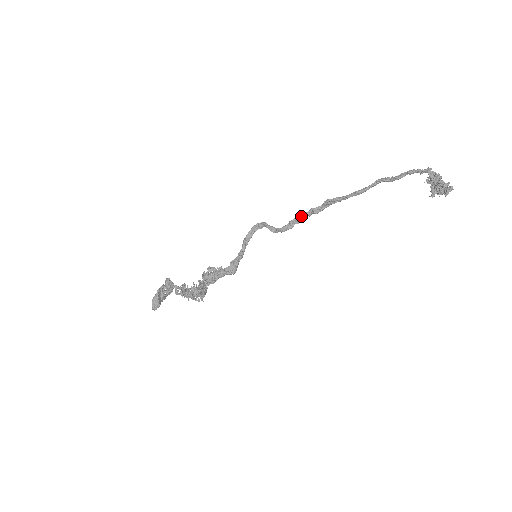
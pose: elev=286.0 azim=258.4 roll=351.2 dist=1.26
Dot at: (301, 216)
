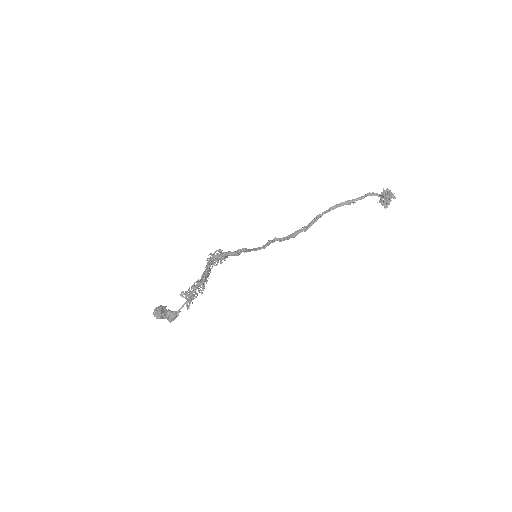
Dot at: (294, 233)
